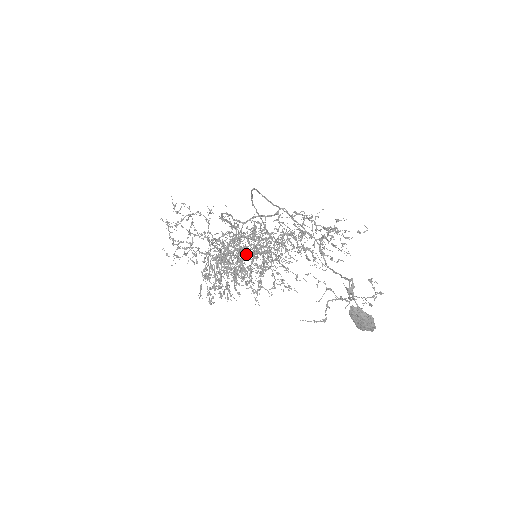
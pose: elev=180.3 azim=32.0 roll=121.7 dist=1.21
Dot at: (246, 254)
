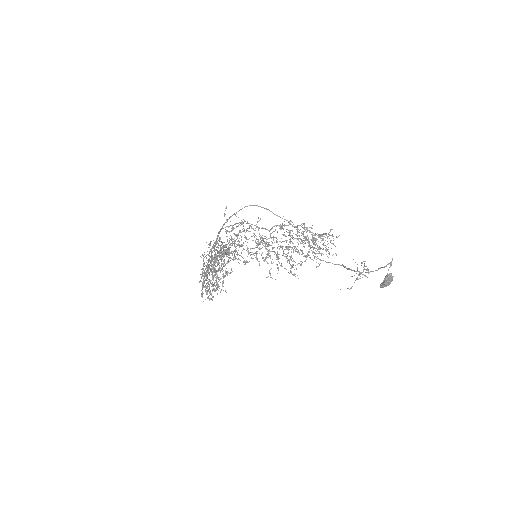
Dot at: (293, 251)
